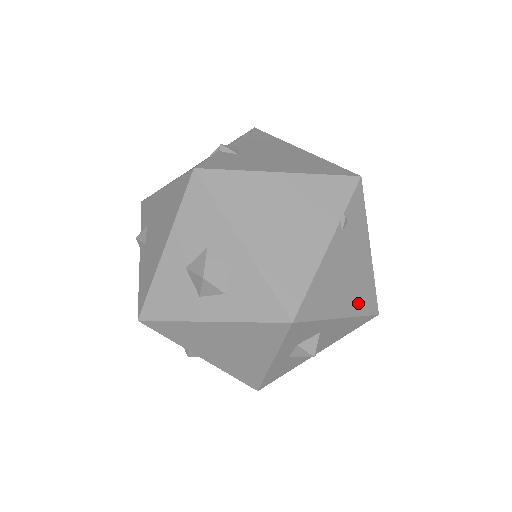
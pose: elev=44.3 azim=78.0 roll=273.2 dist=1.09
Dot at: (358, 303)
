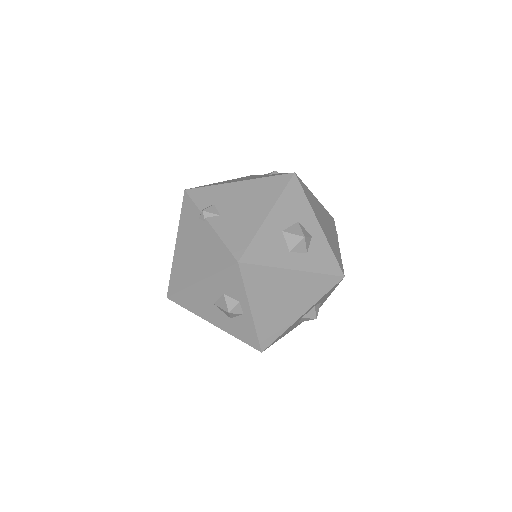
Dot at: occluded
